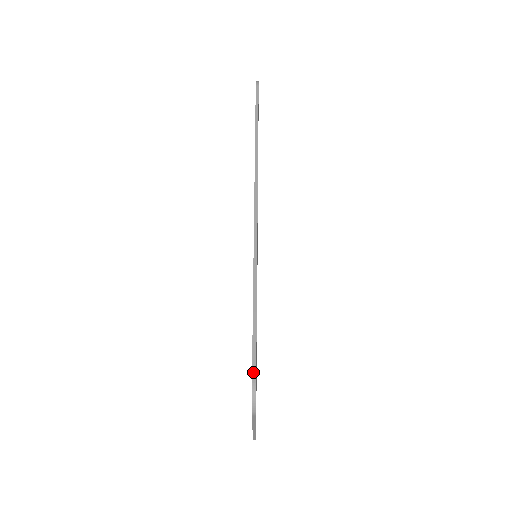
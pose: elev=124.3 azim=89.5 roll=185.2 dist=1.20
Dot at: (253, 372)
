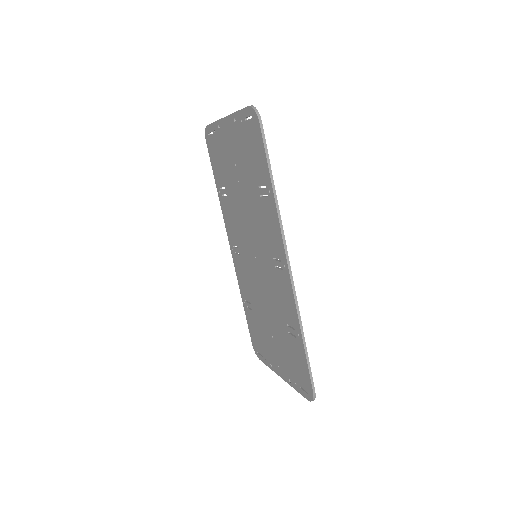
Dot at: (313, 387)
